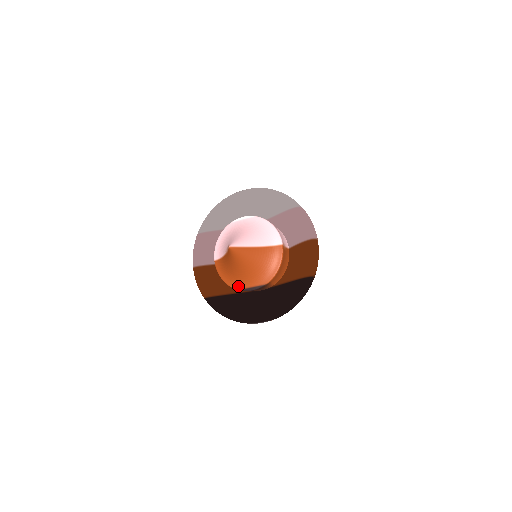
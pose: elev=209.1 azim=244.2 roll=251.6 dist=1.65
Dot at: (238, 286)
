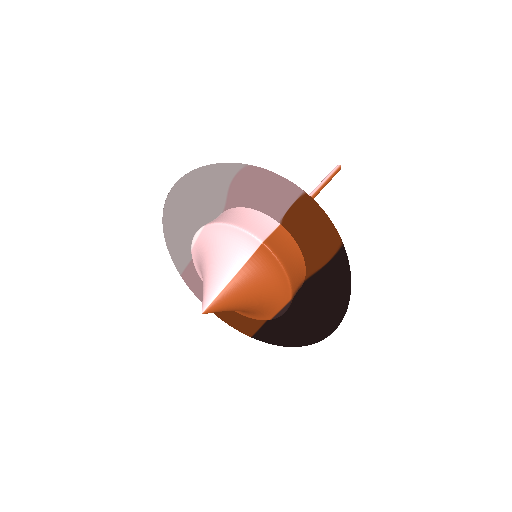
Dot at: (265, 317)
